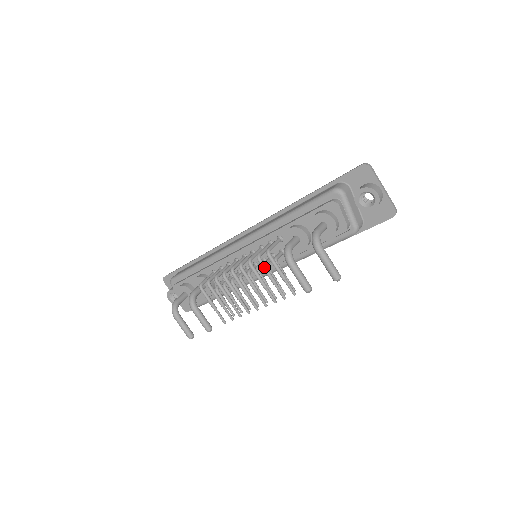
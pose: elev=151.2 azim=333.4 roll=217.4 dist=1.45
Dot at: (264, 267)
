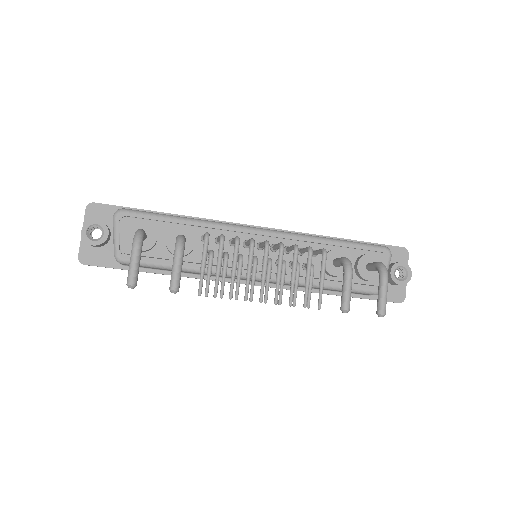
Dot at: (311, 262)
